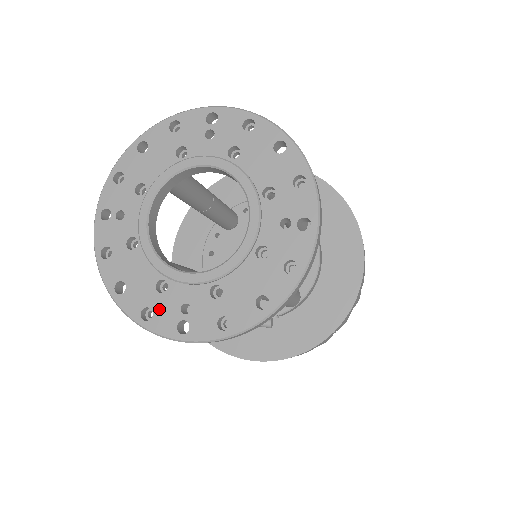
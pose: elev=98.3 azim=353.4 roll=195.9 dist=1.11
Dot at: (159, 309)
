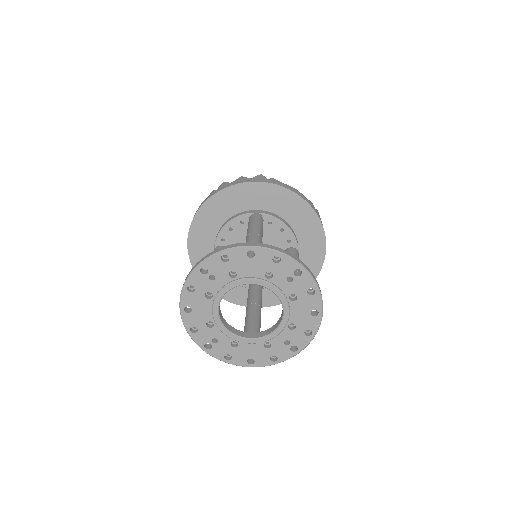
Dot at: (277, 353)
